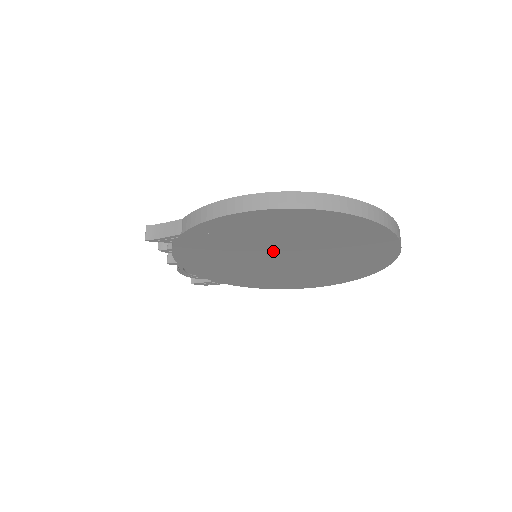
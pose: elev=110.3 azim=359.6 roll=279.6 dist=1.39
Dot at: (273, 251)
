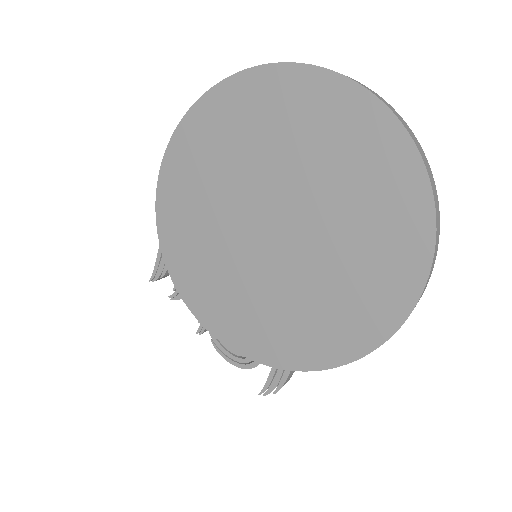
Dot at: (246, 218)
